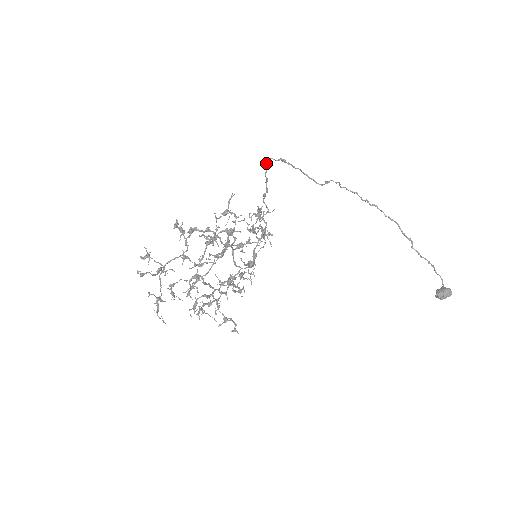
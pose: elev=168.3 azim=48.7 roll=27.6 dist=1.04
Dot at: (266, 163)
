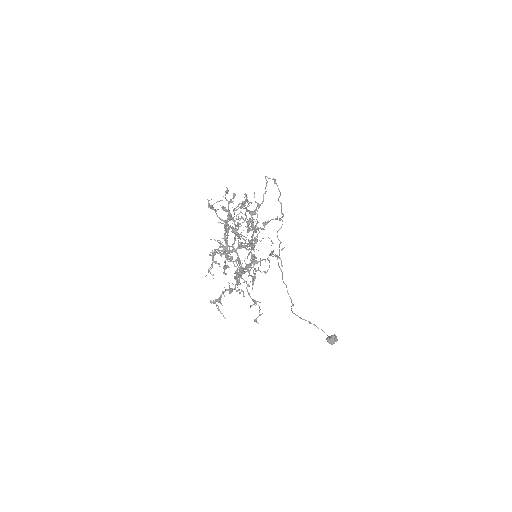
Dot at: occluded
